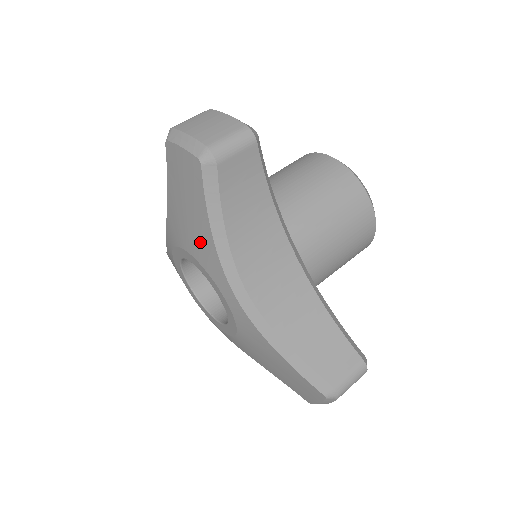
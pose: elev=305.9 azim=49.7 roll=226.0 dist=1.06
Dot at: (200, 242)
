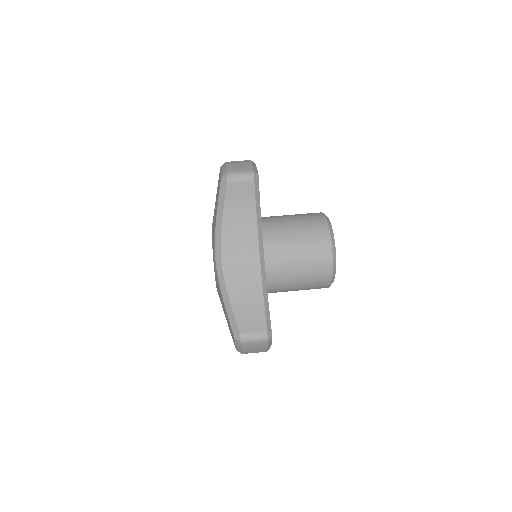
Dot at: (214, 224)
